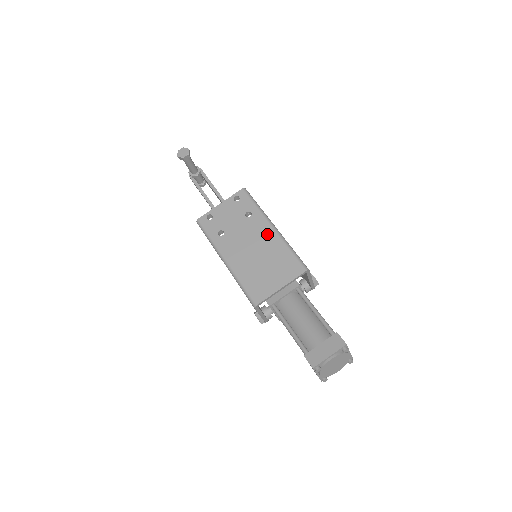
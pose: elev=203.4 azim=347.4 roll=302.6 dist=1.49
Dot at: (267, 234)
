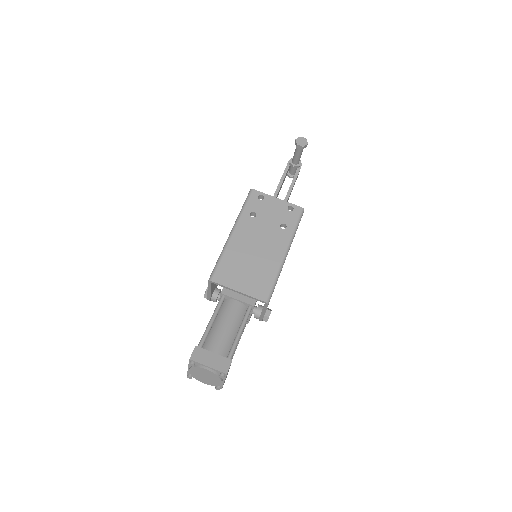
Dot at: (276, 251)
